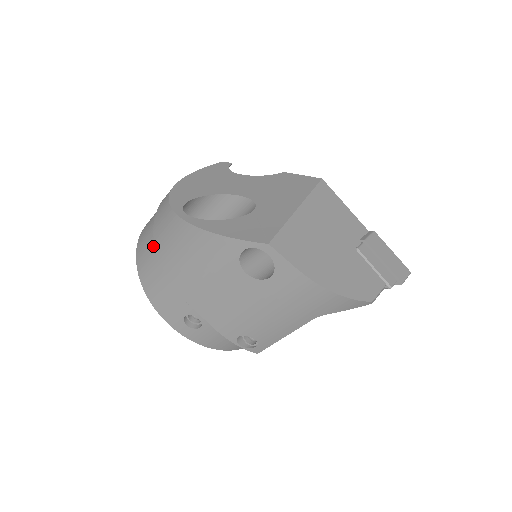
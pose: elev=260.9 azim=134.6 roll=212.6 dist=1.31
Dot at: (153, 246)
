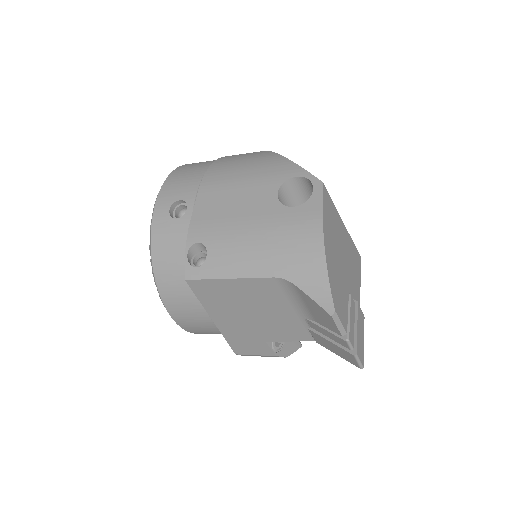
Dot at: occluded
